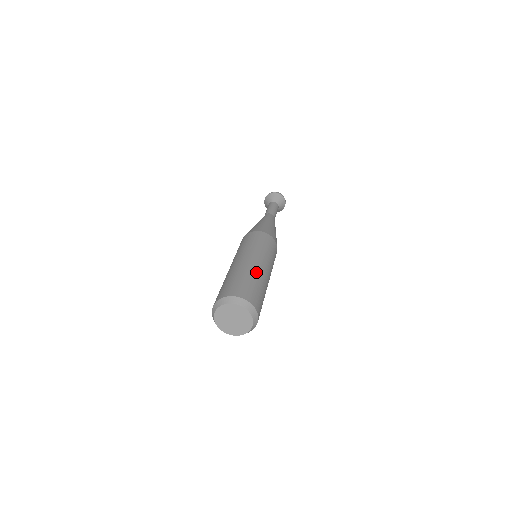
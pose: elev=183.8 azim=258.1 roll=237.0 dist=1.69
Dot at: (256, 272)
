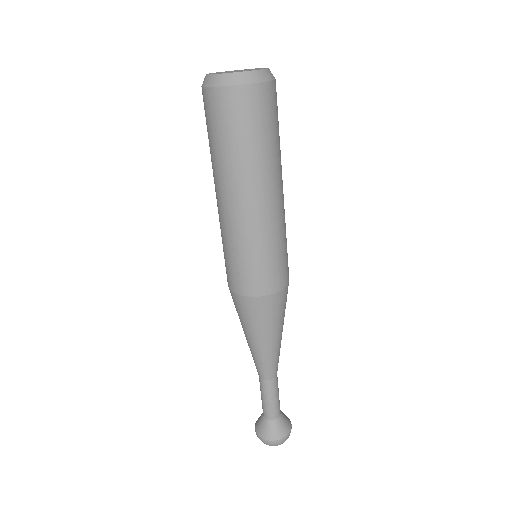
Dot at: occluded
